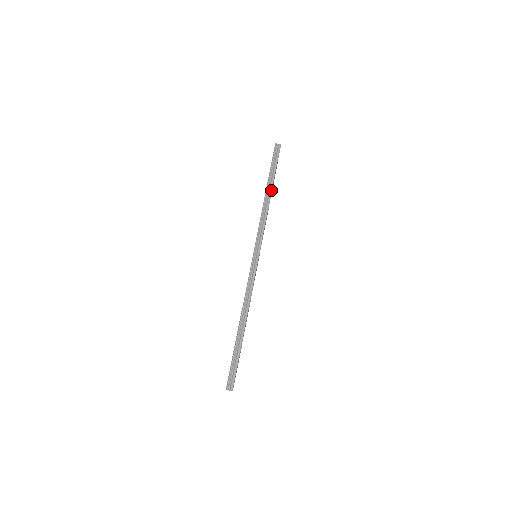
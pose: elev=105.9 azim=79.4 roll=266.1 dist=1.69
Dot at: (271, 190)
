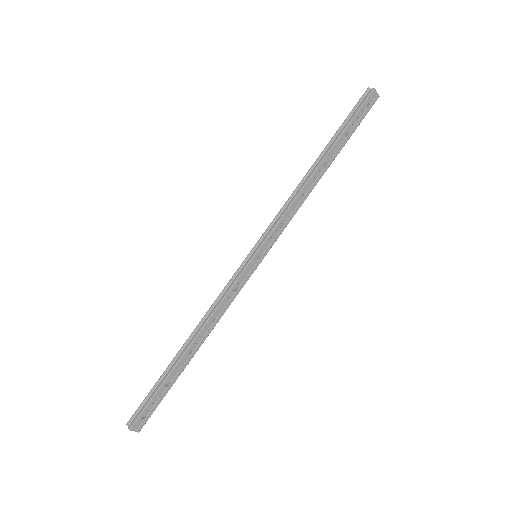
Dot at: (322, 160)
